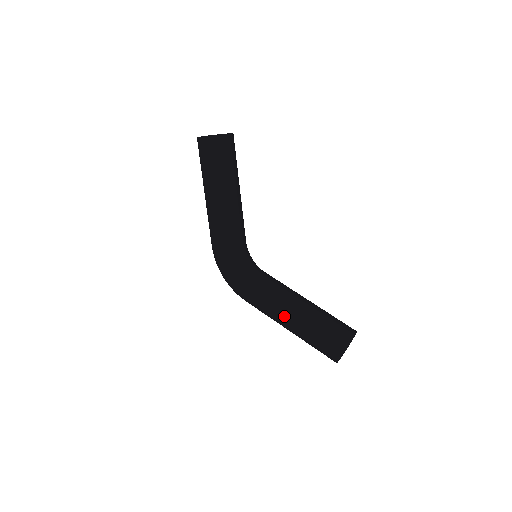
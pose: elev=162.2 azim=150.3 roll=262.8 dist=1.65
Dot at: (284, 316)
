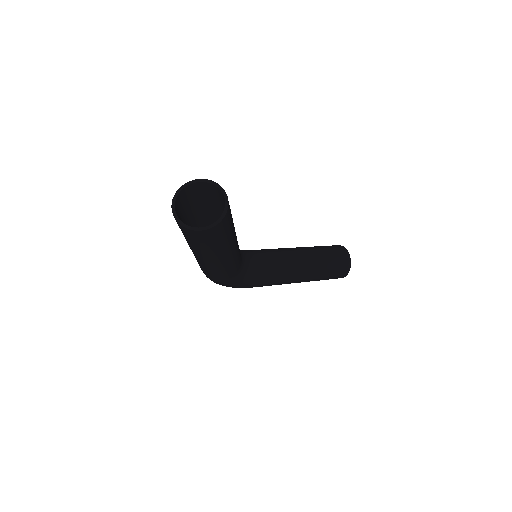
Dot at: (297, 282)
